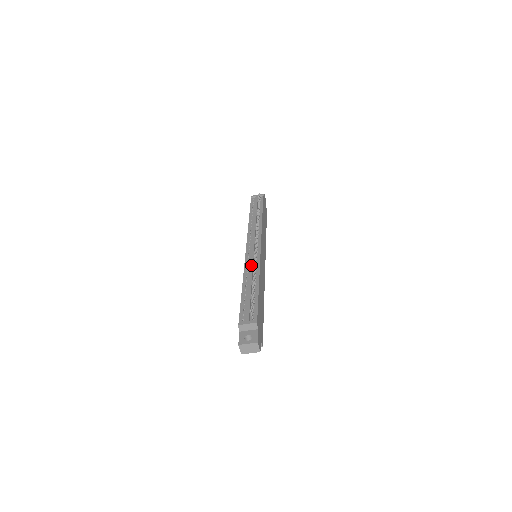
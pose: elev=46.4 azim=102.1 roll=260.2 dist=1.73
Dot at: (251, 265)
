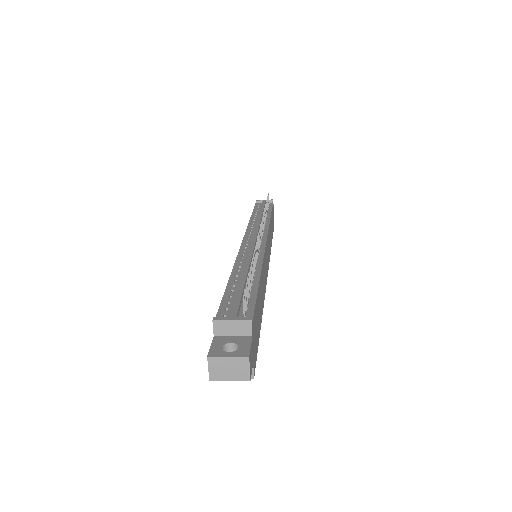
Dot at: (249, 253)
